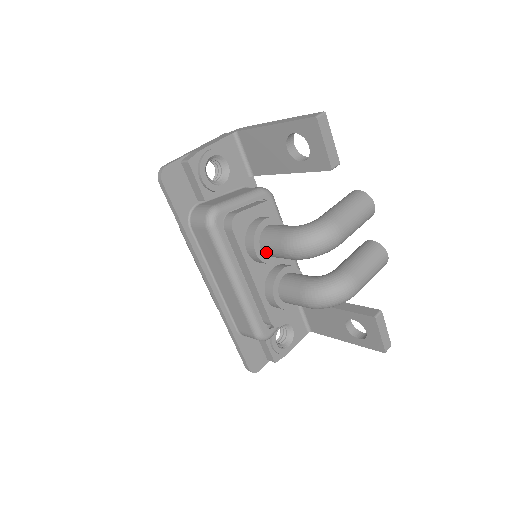
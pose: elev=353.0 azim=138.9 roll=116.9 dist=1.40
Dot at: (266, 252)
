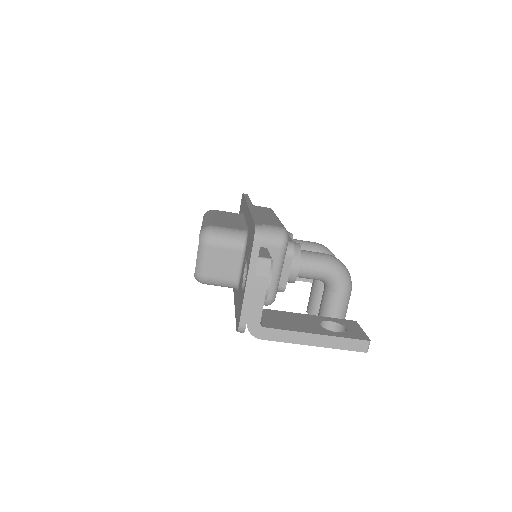
Dot at: (296, 240)
